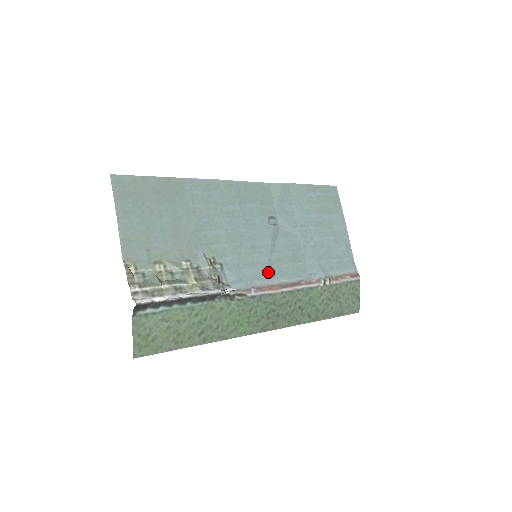
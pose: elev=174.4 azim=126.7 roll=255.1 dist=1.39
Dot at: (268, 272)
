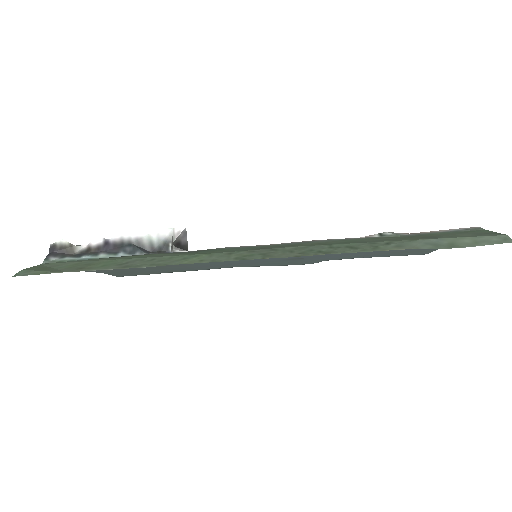
Dot at: occluded
